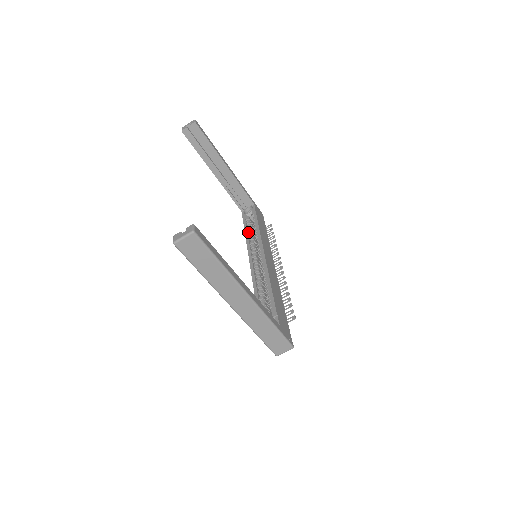
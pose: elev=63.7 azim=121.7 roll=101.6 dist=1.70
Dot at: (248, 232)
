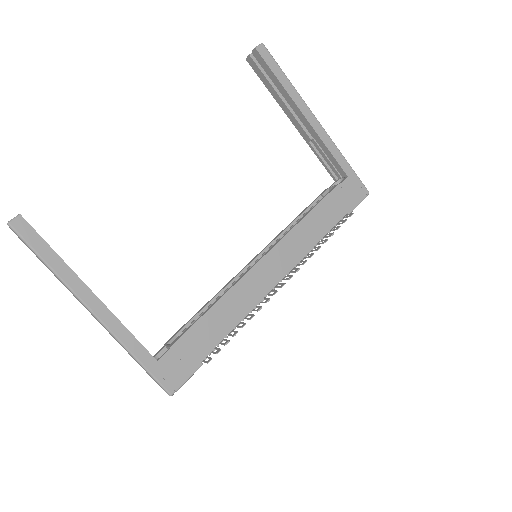
Dot at: (303, 215)
